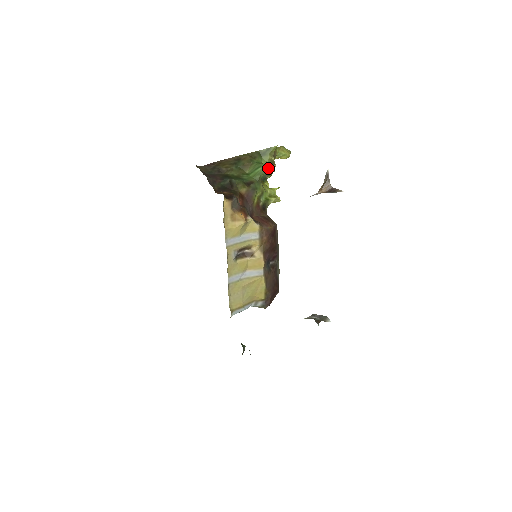
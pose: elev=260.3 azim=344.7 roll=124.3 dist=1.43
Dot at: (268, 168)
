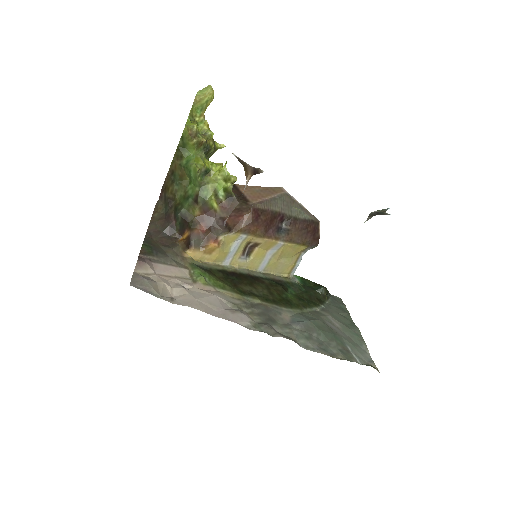
Dot at: (196, 170)
